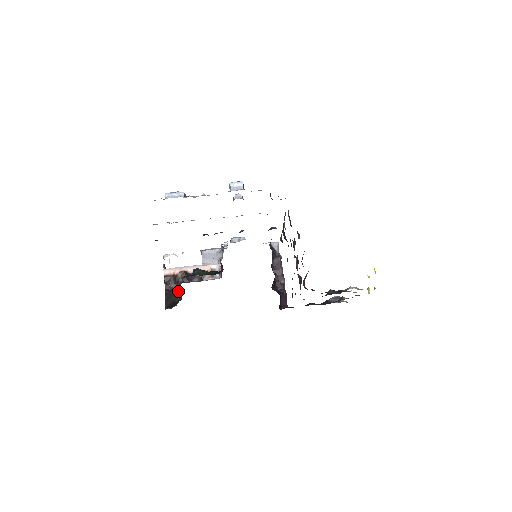
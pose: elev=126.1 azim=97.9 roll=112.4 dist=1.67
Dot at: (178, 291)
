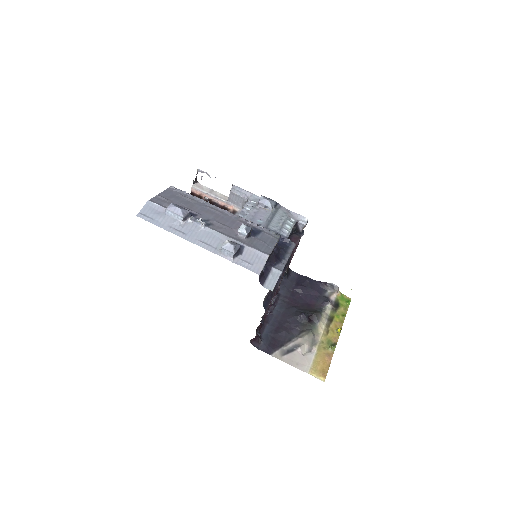
Dot at: occluded
